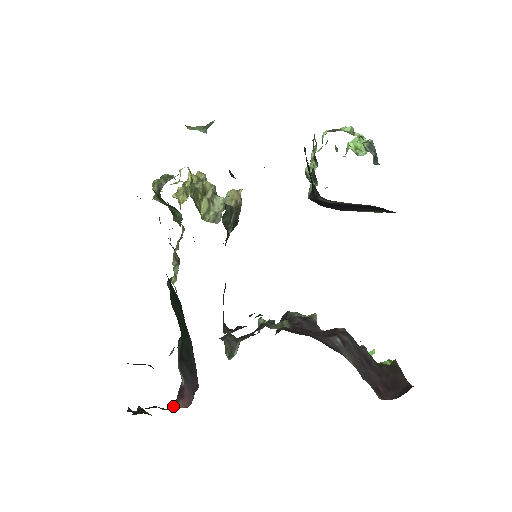
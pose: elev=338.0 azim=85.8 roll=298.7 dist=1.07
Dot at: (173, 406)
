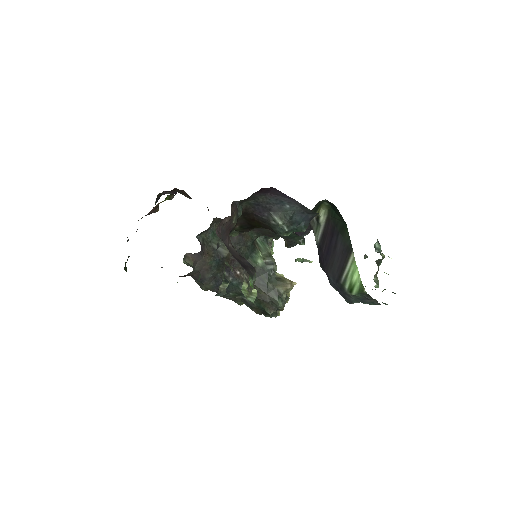
Dot at: occluded
